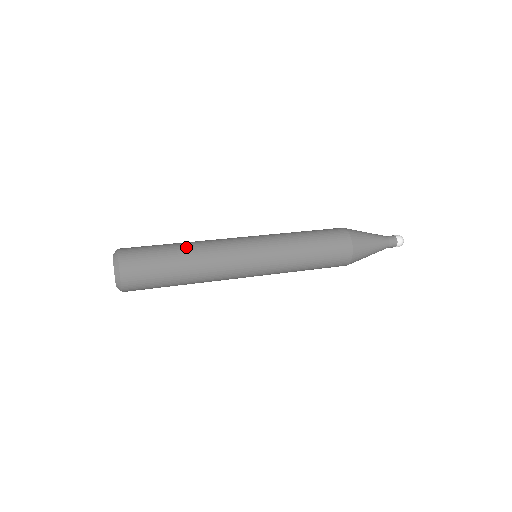
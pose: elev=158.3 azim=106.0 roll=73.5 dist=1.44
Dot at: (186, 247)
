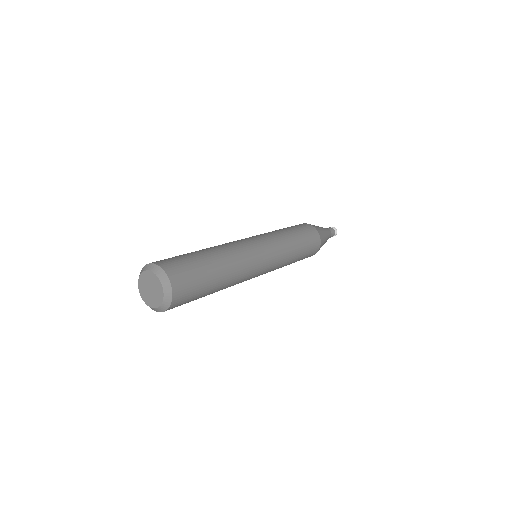
Dot at: (207, 249)
